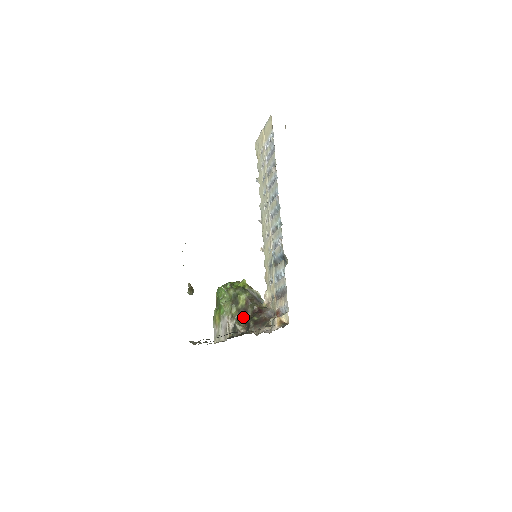
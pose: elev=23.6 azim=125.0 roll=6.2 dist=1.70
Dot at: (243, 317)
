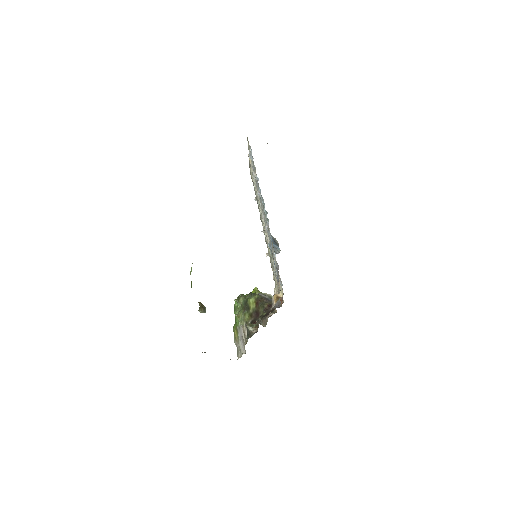
Dot at: (256, 320)
